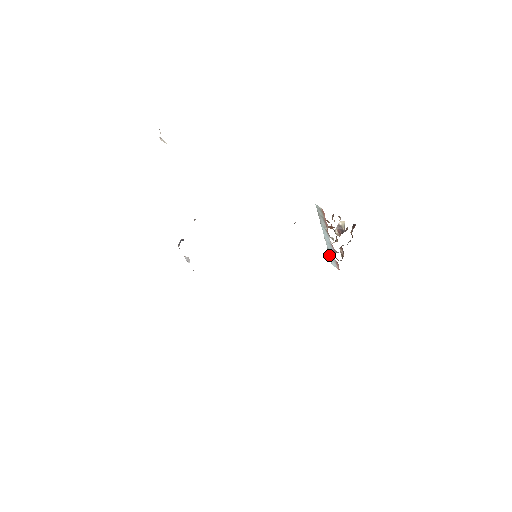
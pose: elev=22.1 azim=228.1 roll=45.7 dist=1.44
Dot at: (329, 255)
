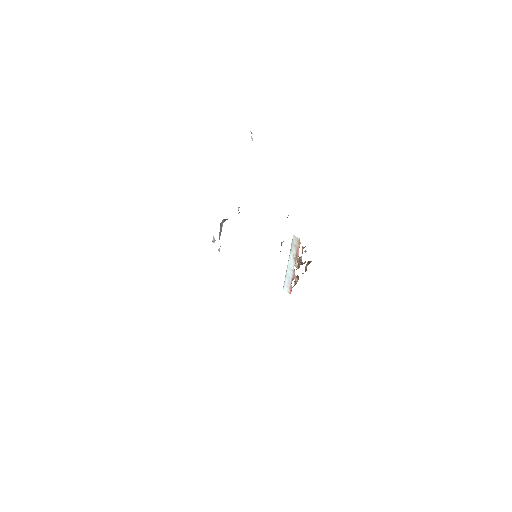
Dot at: (285, 281)
